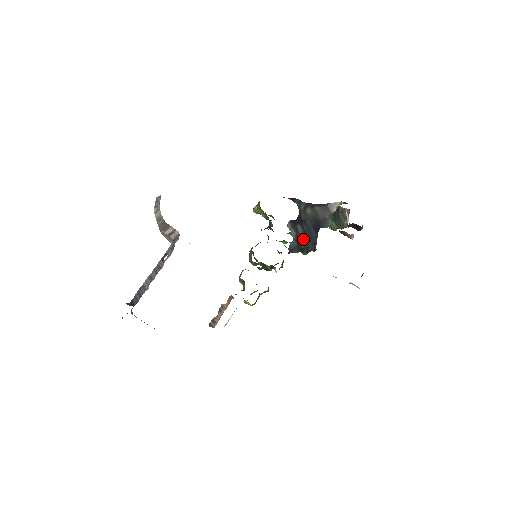
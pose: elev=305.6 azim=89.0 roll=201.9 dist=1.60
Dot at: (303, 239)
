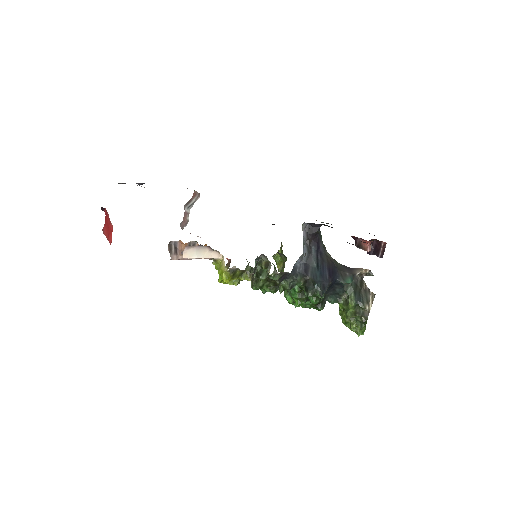
Dot at: (313, 268)
